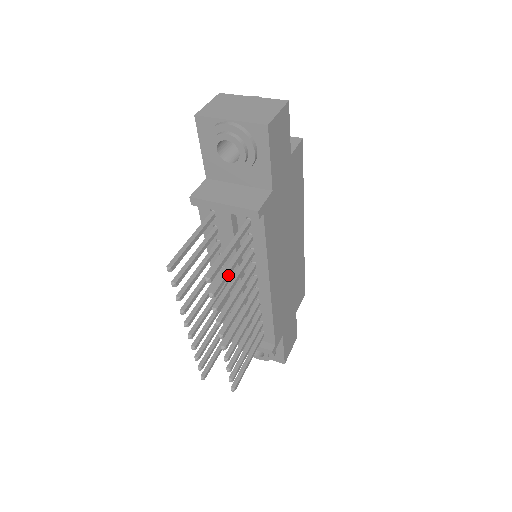
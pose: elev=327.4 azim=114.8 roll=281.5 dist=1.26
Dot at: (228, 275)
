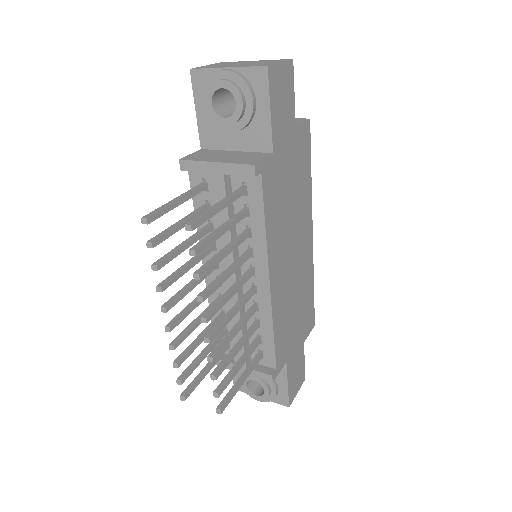
Dot at: (215, 238)
